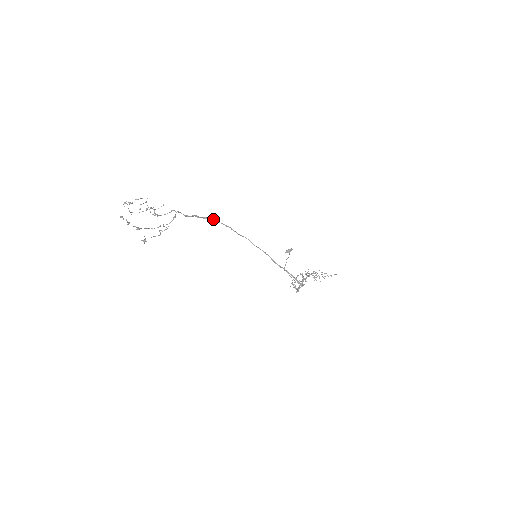
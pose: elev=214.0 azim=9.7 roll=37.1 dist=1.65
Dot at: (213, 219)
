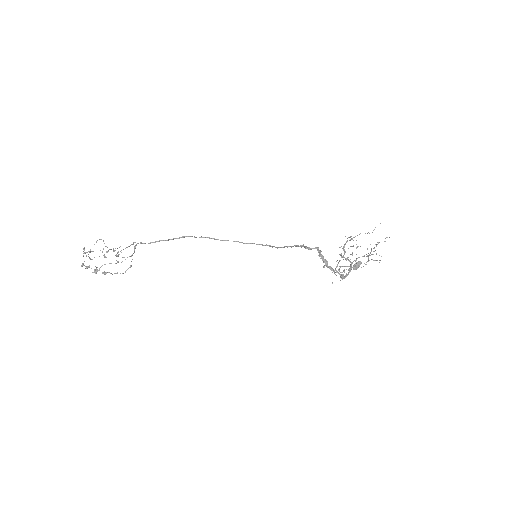
Dot at: (183, 236)
